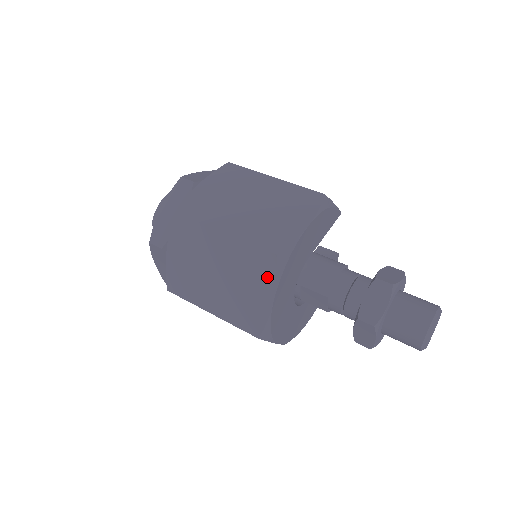
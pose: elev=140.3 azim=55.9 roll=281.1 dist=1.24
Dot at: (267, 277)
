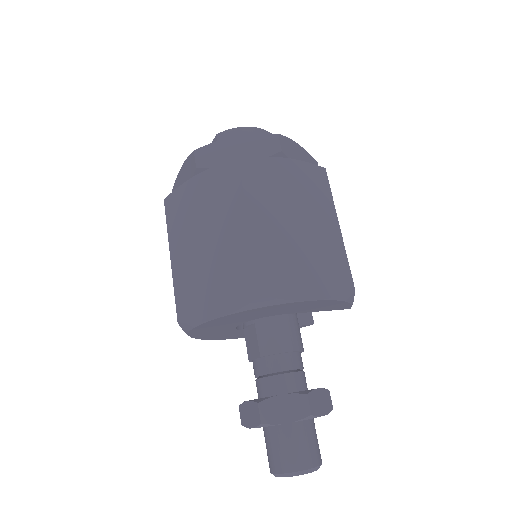
Dot at: (236, 297)
